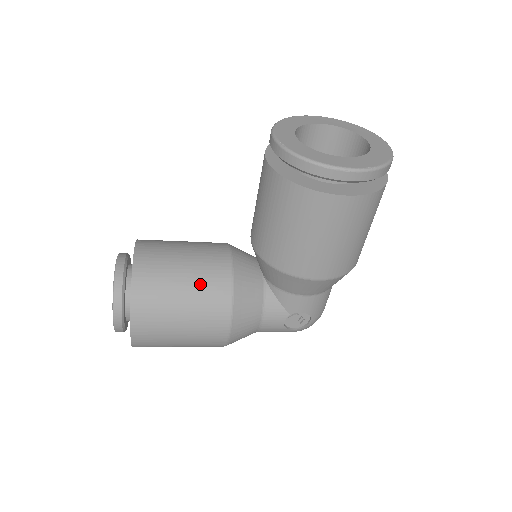
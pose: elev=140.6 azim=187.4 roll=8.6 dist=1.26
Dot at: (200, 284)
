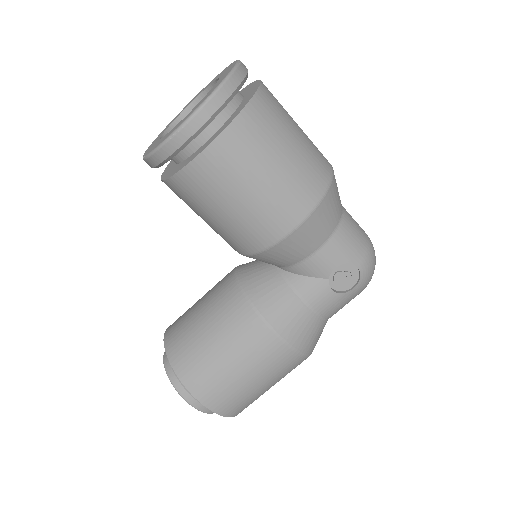
Dot at: (221, 321)
